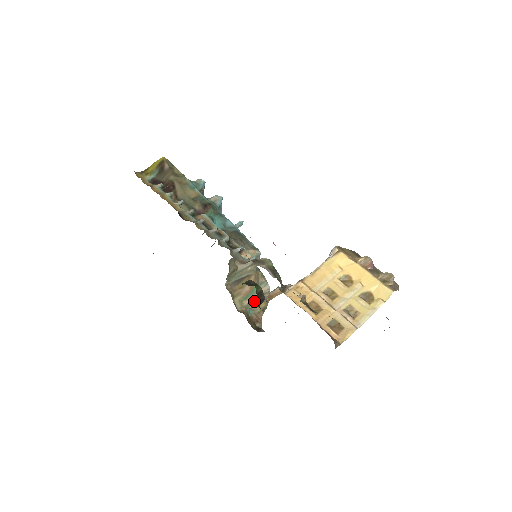
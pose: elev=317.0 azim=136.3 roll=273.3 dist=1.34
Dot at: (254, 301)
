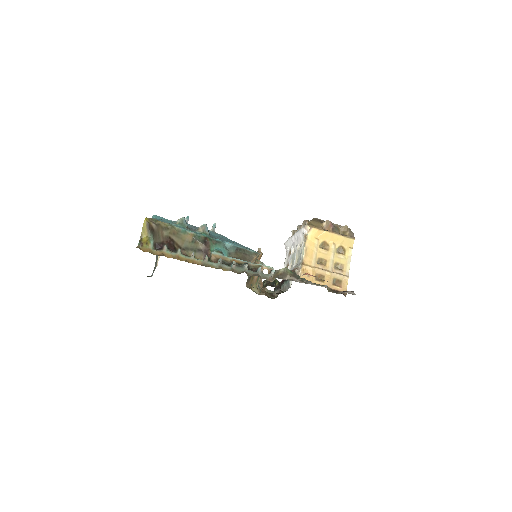
Dot at: occluded
